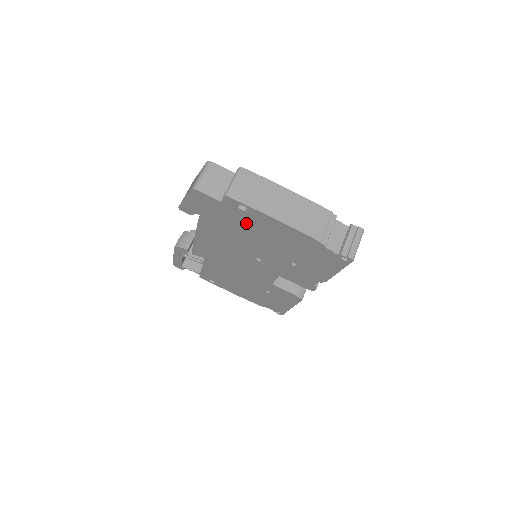
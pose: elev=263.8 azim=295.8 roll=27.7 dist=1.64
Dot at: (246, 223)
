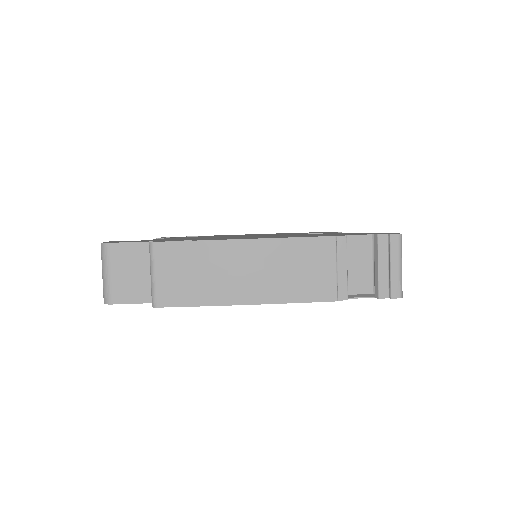
Dot at: occluded
